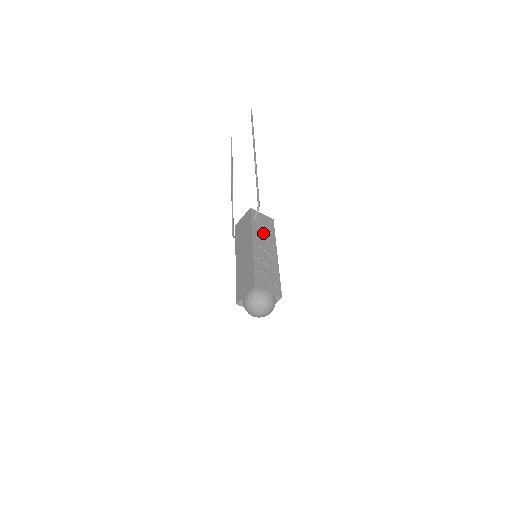
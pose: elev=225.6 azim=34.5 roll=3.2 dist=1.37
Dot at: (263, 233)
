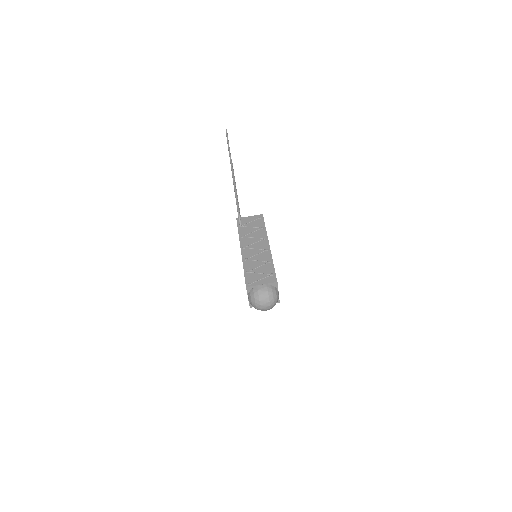
Dot at: (252, 234)
